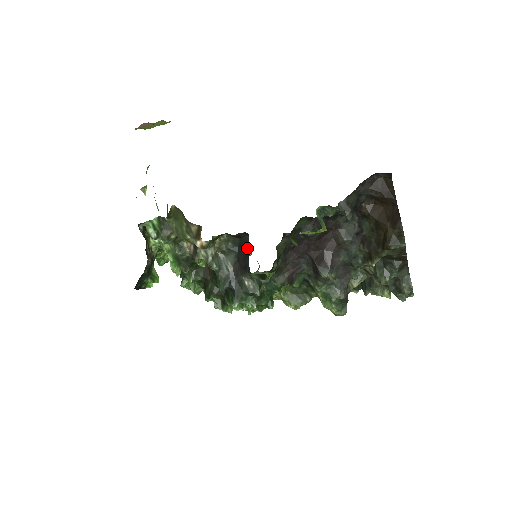
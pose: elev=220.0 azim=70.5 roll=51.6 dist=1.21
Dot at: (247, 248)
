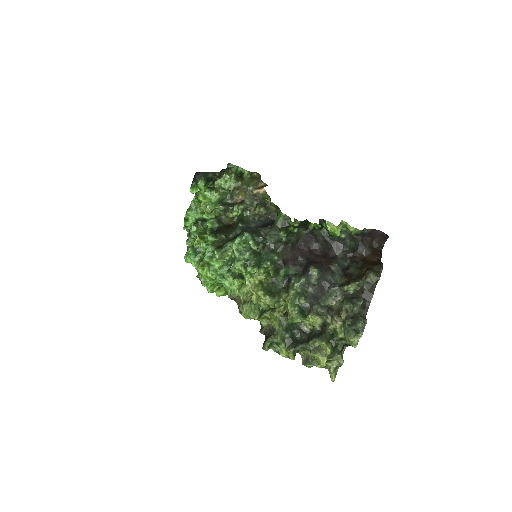
Dot at: occluded
